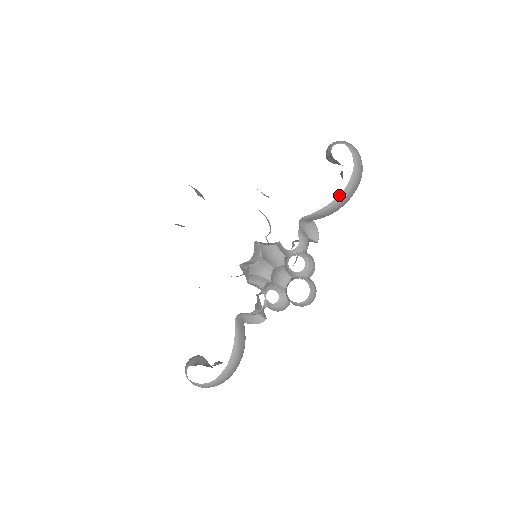
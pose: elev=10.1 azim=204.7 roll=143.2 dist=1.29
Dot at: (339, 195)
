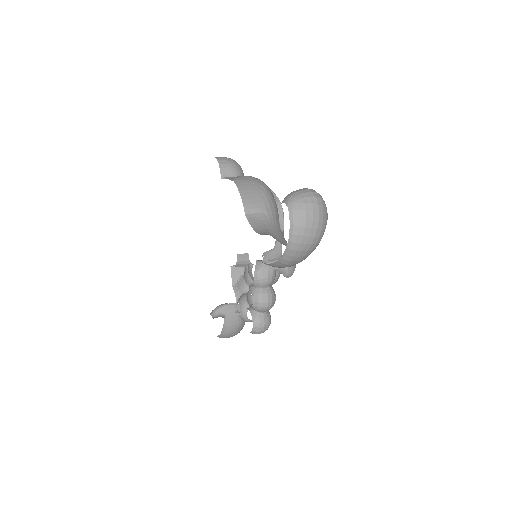
Dot at: (276, 261)
